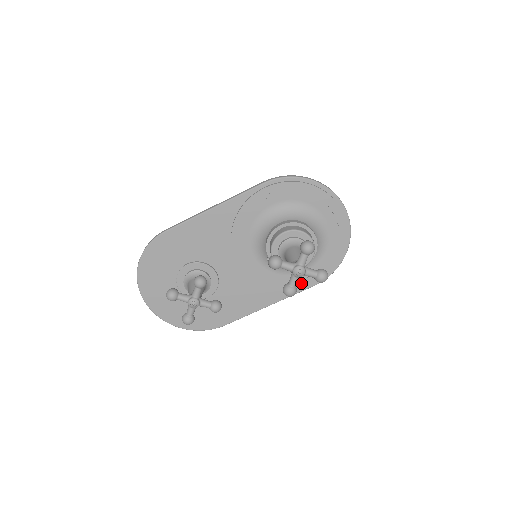
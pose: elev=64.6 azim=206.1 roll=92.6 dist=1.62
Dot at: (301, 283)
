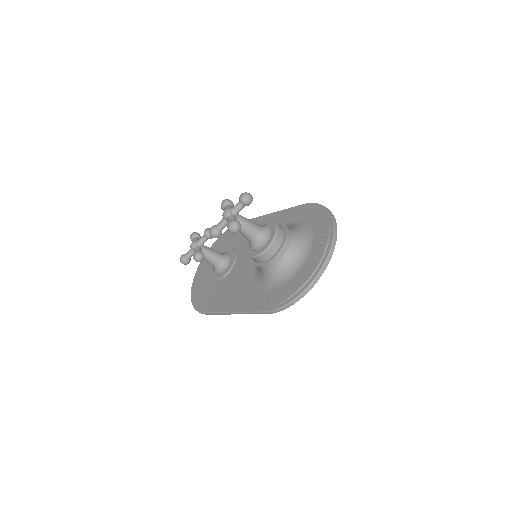
Dot at: (259, 301)
